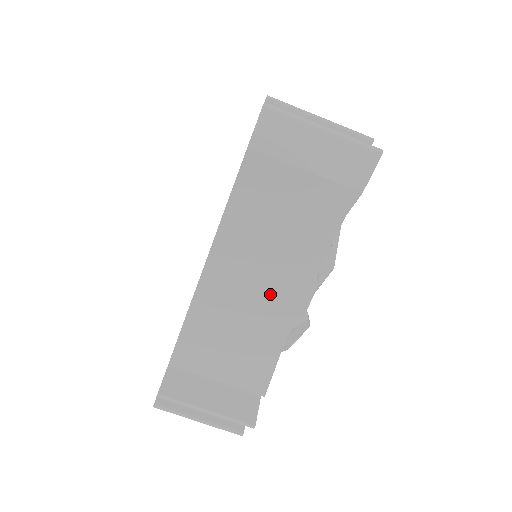
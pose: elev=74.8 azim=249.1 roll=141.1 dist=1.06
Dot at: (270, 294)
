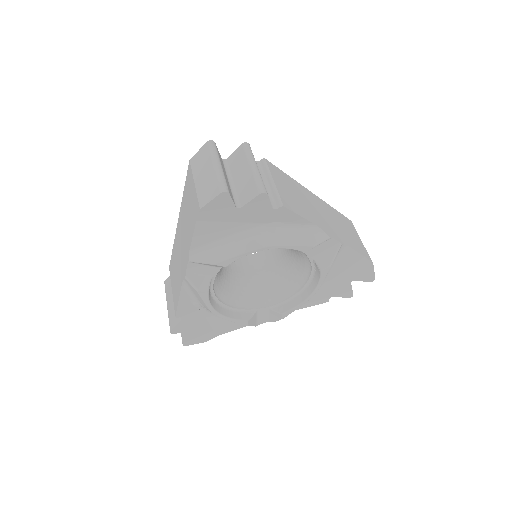
Dot at: (325, 220)
